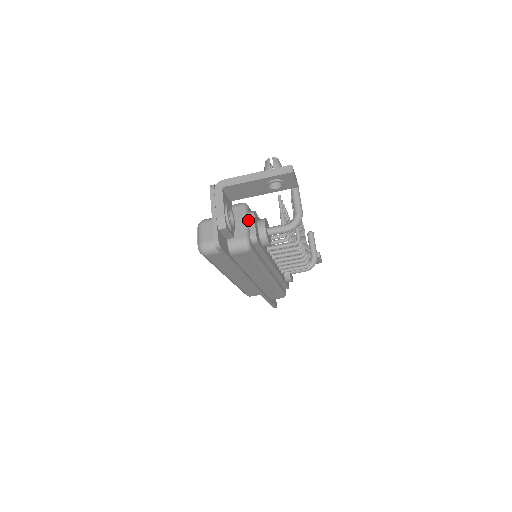
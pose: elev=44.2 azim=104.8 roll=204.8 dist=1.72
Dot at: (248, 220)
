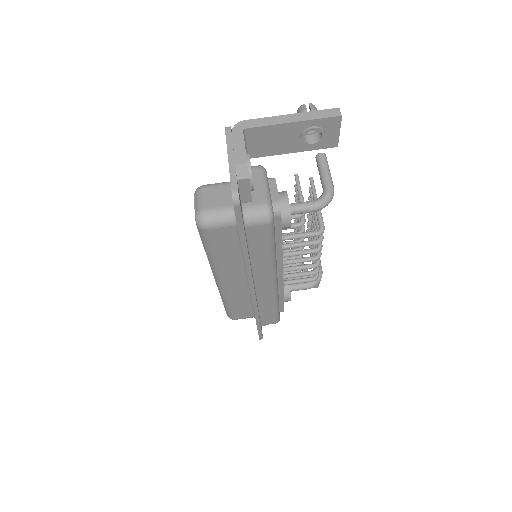
Dot at: (268, 185)
